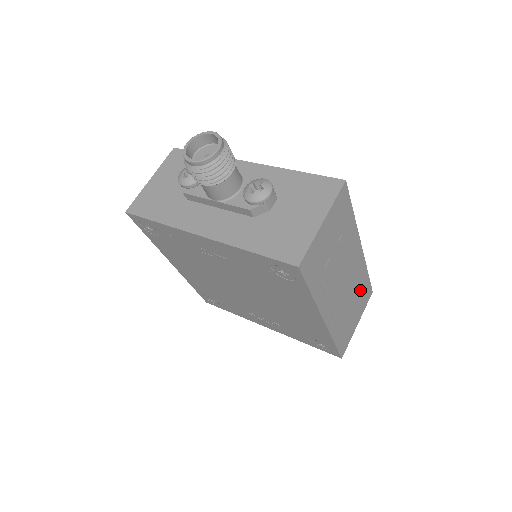
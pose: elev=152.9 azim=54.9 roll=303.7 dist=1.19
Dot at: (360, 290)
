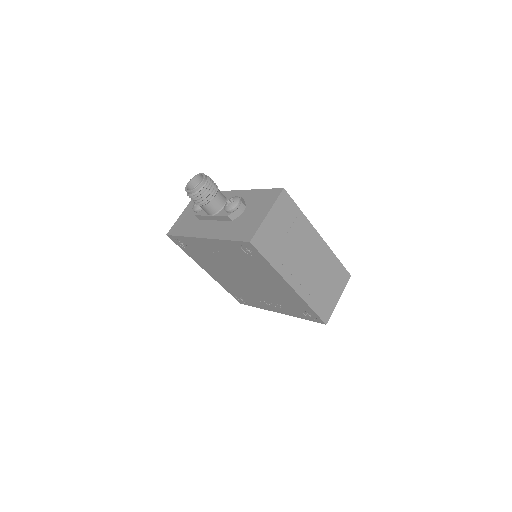
Dot at: (332, 271)
